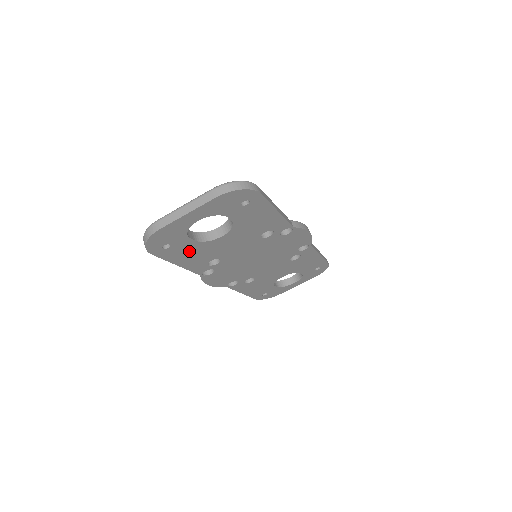
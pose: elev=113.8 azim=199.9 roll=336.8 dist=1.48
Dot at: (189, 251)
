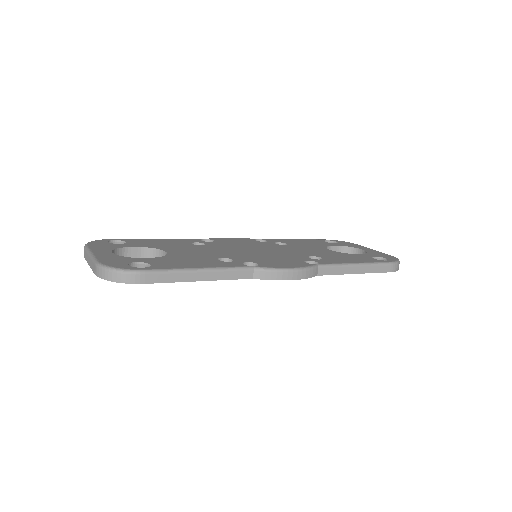
Dot at: occluded
